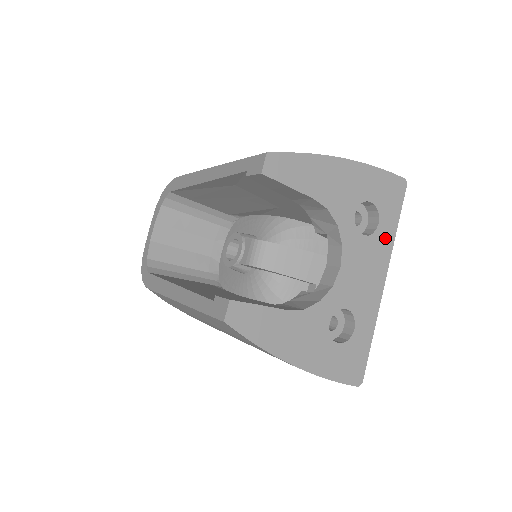
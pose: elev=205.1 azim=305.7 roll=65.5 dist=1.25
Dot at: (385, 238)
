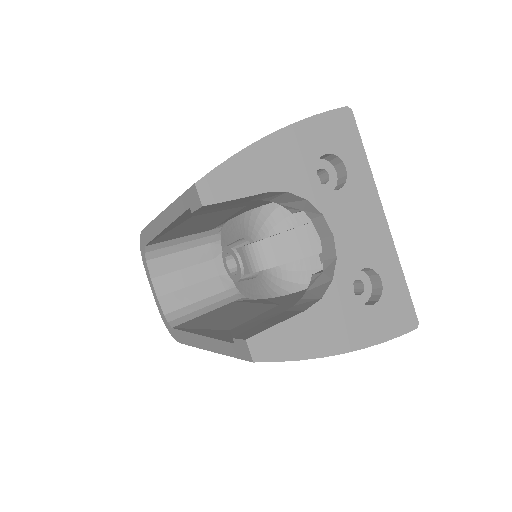
Dot at: (361, 177)
